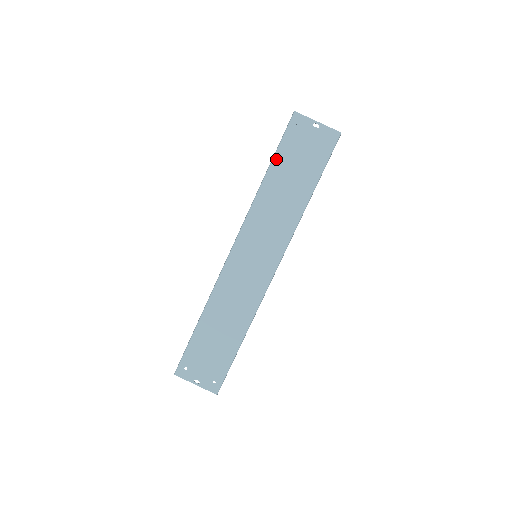
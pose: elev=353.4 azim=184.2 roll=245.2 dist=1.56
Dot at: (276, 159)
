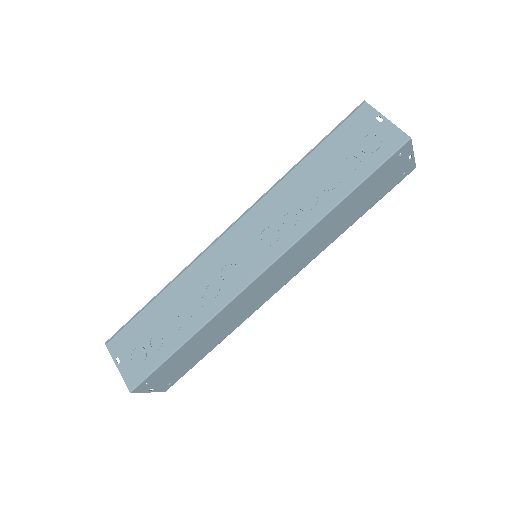
Dot at: (362, 186)
